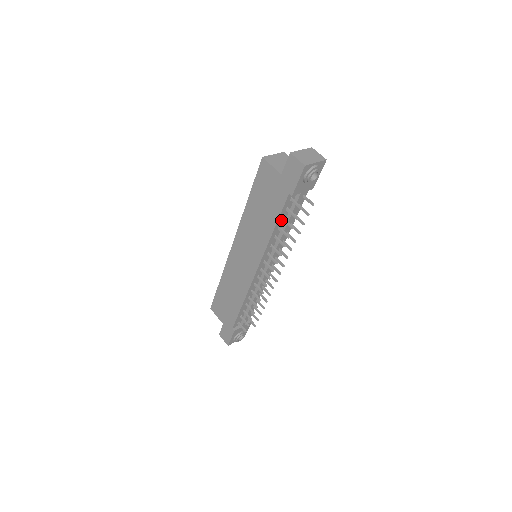
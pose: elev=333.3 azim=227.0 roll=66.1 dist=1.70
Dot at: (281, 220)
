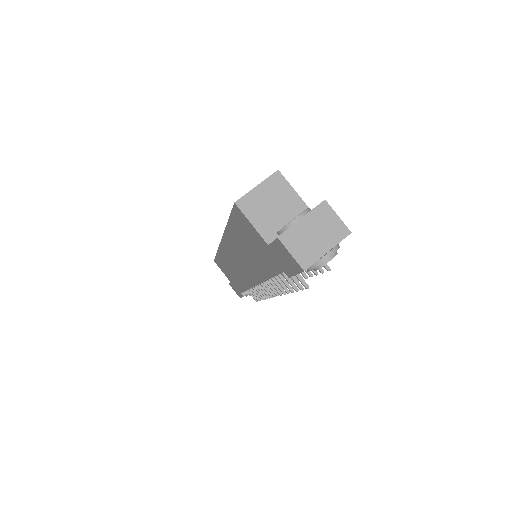
Dot at: occluded
